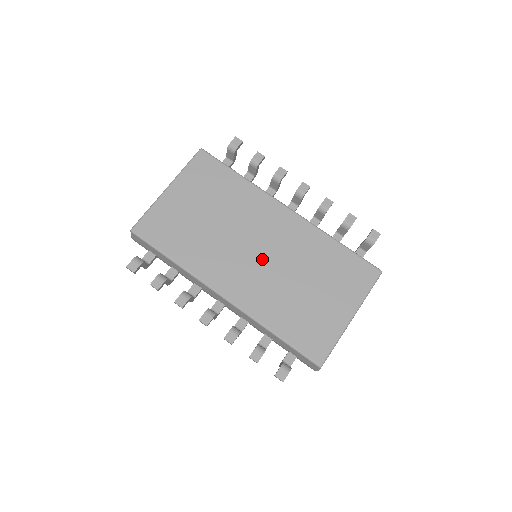
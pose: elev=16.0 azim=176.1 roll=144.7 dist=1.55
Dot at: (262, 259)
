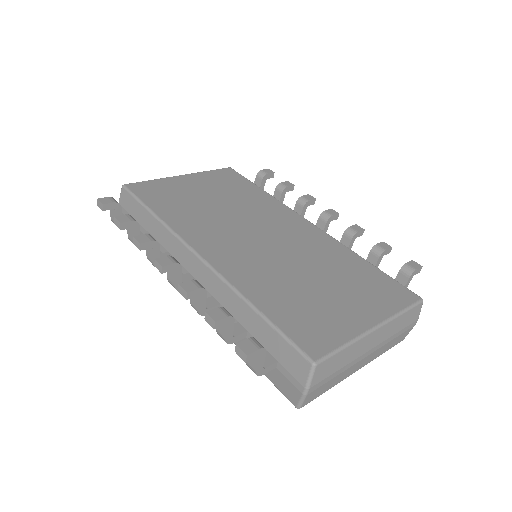
Dot at: (264, 243)
